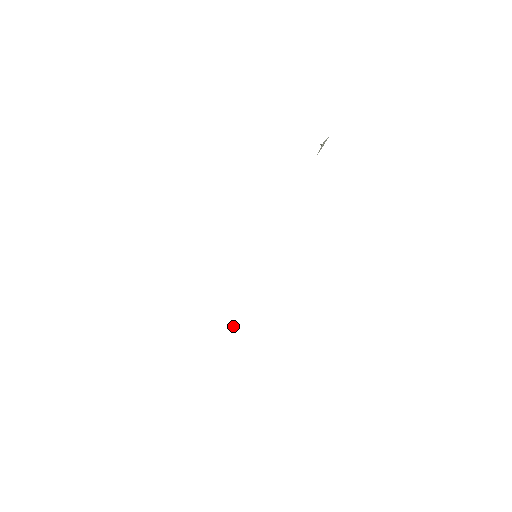
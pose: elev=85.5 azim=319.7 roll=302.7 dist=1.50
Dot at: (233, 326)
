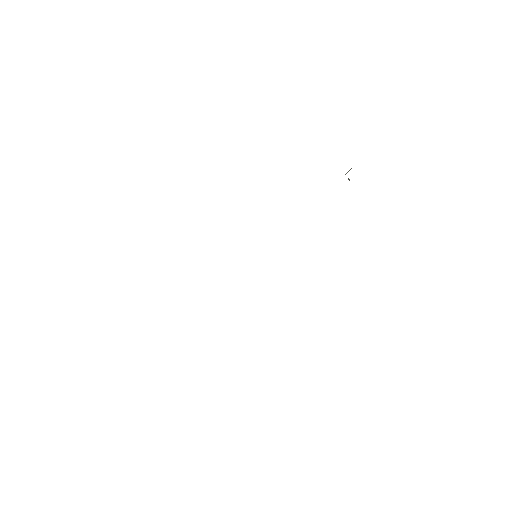
Dot at: occluded
